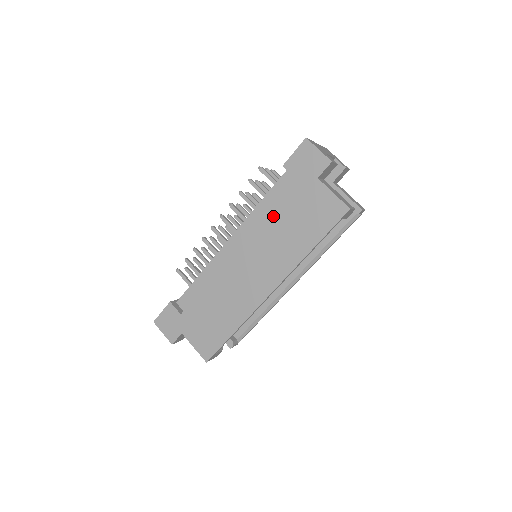
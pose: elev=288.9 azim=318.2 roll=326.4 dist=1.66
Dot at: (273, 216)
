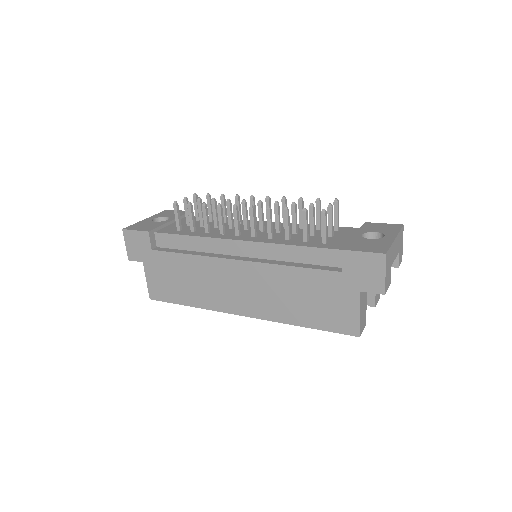
Dot at: (294, 273)
